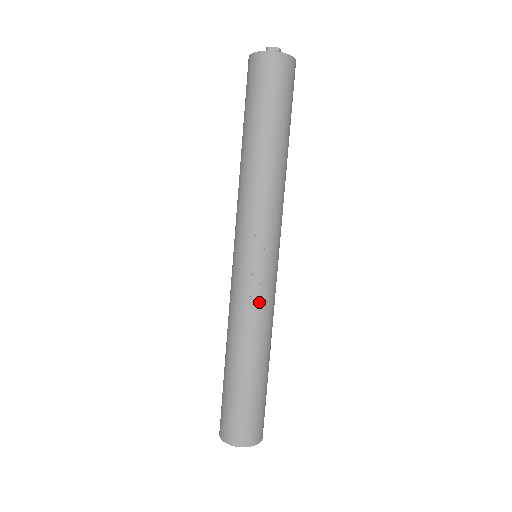
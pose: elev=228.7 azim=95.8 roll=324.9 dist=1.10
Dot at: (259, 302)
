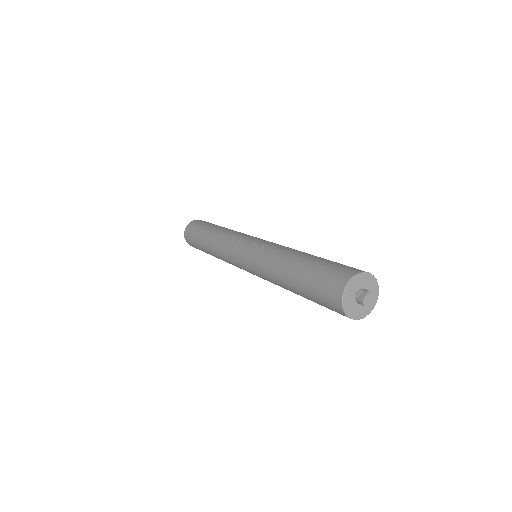
Dot at: (265, 249)
